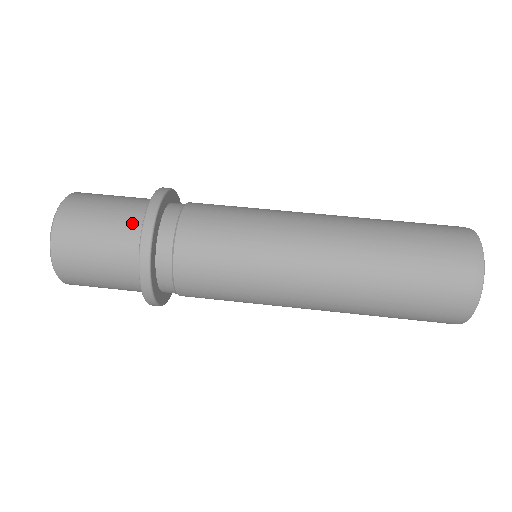
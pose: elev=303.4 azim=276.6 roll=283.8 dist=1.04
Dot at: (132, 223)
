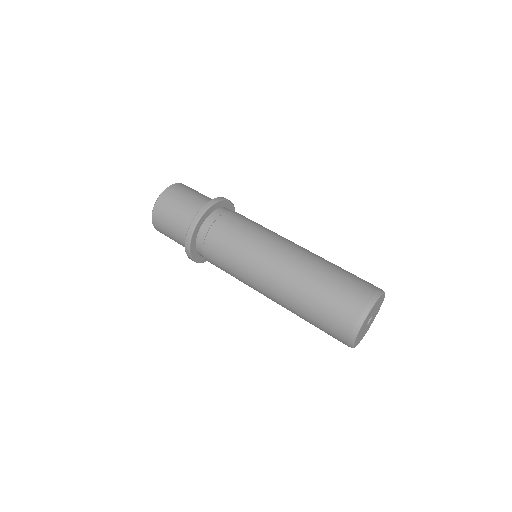
Dot at: (190, 217)
